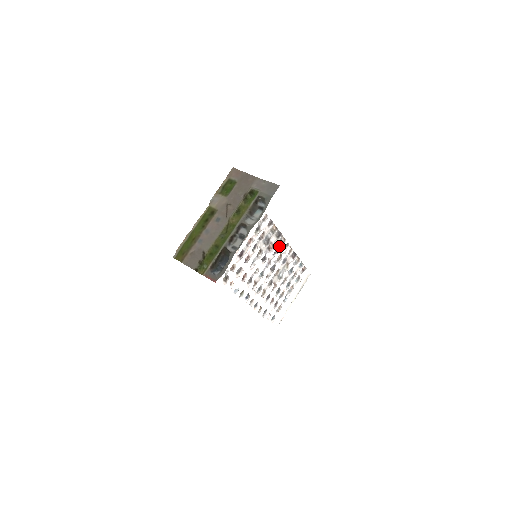
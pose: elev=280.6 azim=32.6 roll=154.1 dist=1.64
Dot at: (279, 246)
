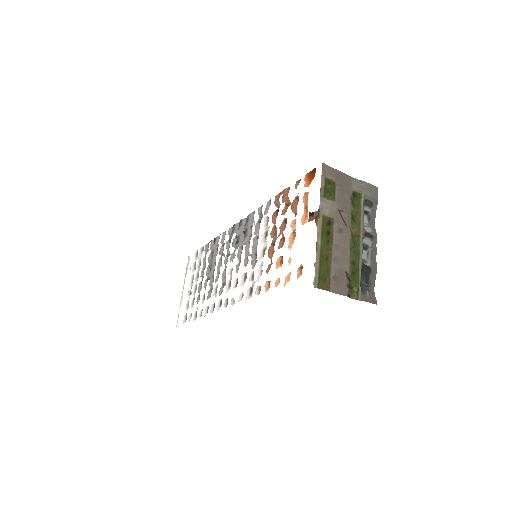
Dot at: (230, 236)
